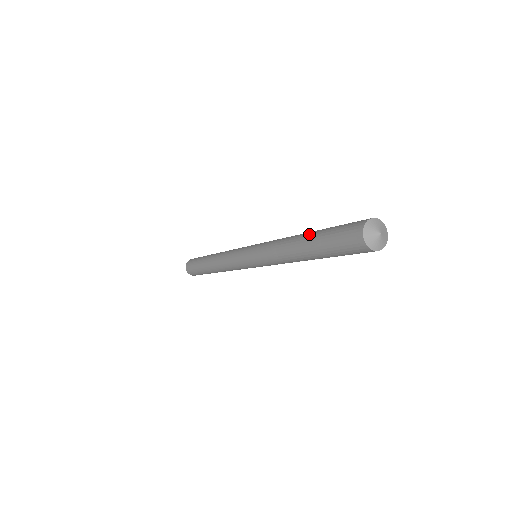
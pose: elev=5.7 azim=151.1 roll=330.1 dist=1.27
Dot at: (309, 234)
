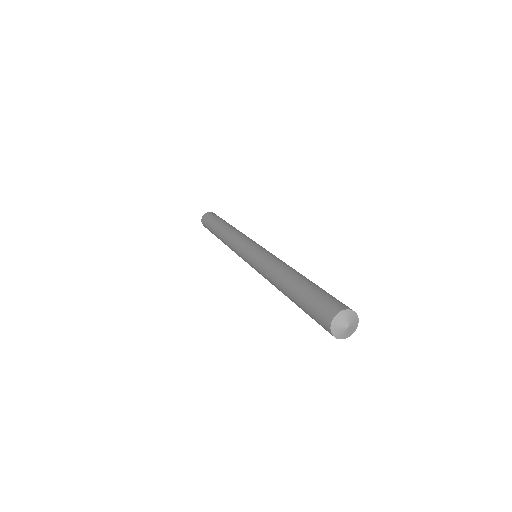
Dot at: (289, 292)
